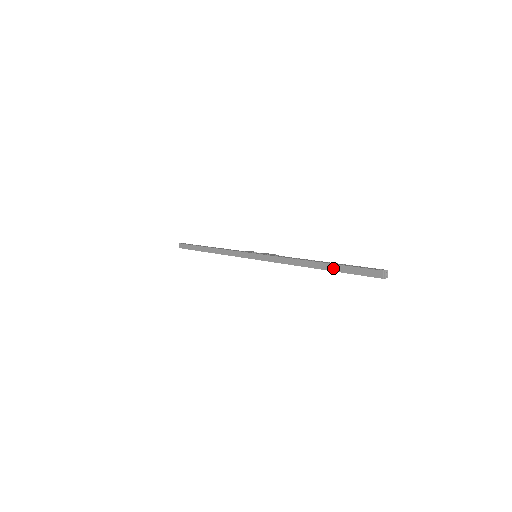
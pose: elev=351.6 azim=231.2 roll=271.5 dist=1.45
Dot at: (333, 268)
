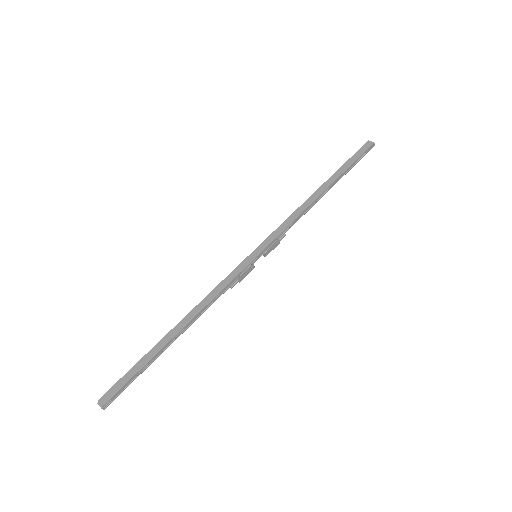
Dot at: (339, 173)
